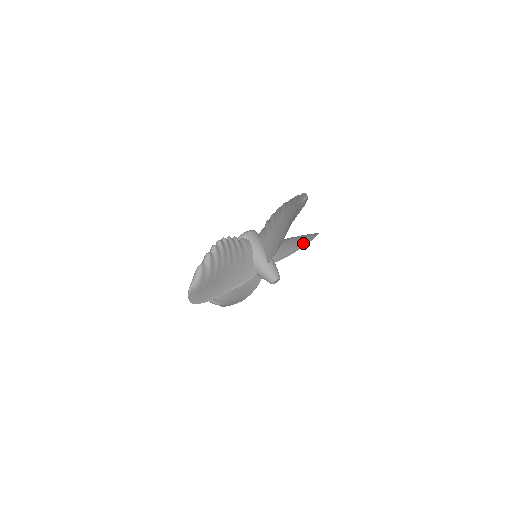
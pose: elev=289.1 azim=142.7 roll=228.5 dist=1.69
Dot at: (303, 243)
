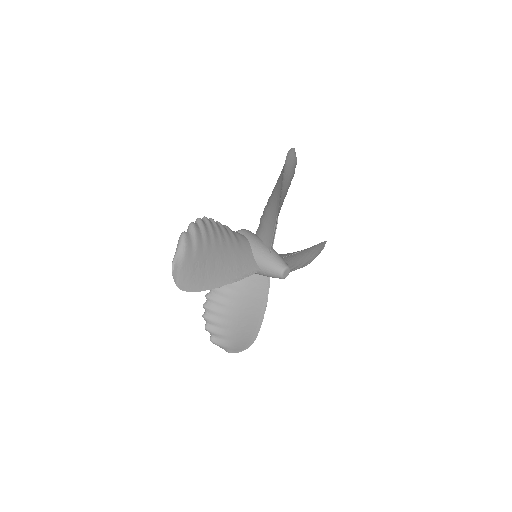
Dot at: occluded
